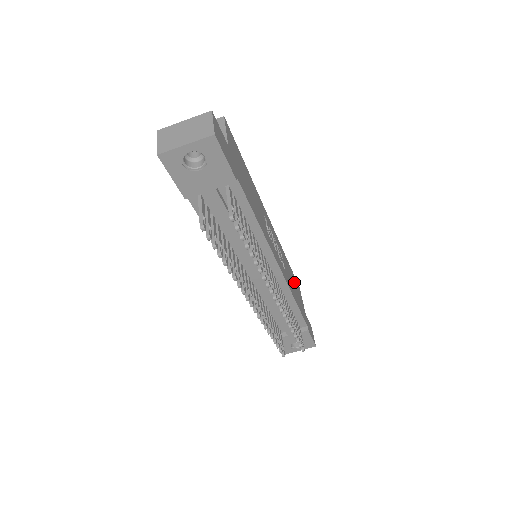
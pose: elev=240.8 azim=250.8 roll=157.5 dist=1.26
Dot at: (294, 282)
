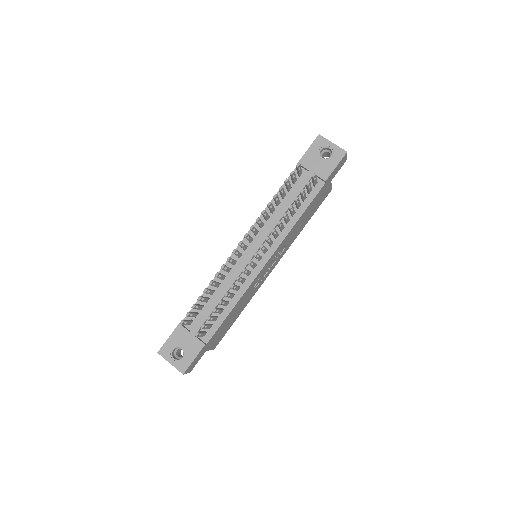
Dot at: (230, 323)
